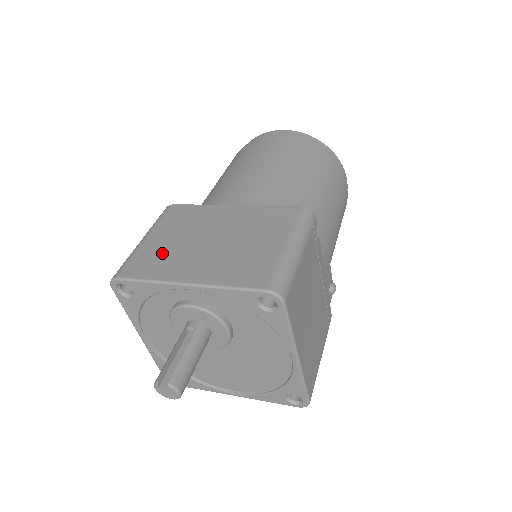
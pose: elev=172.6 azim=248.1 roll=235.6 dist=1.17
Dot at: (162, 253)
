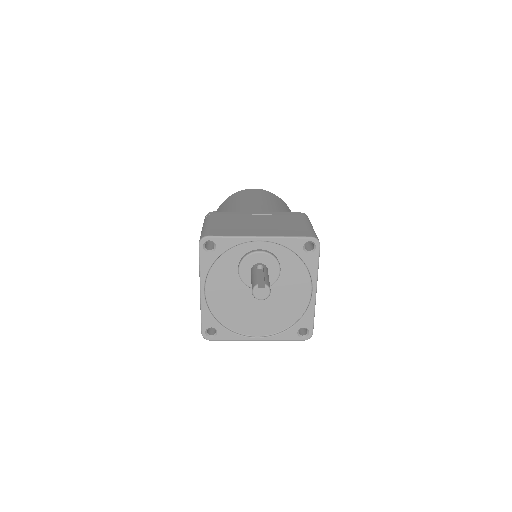
Dot at: (230, 227)
